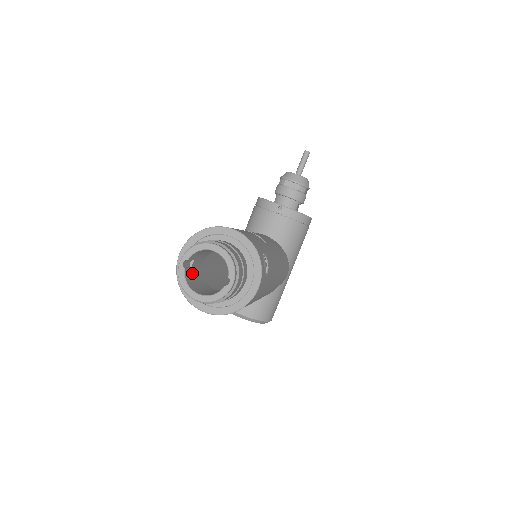
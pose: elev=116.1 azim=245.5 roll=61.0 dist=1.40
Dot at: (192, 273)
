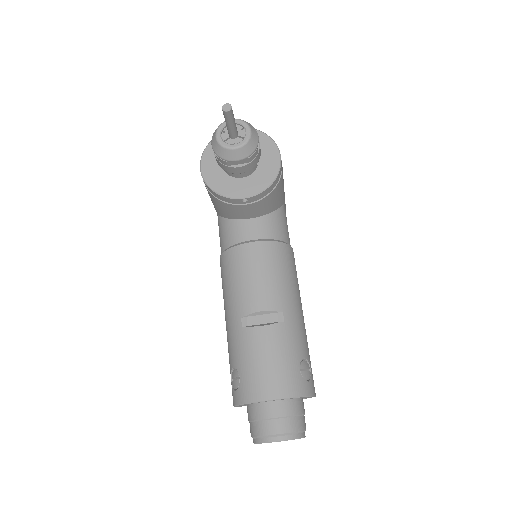
Dot at: occluded
